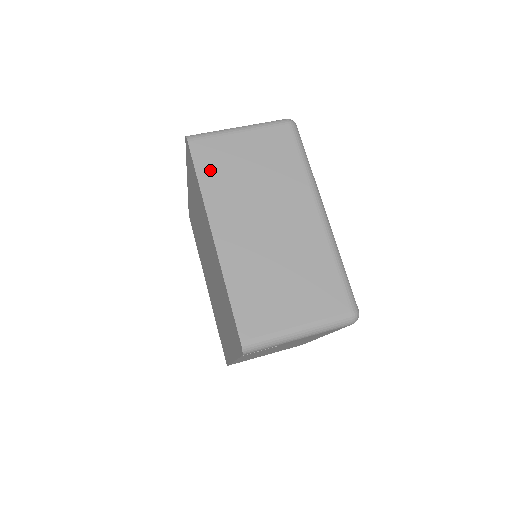
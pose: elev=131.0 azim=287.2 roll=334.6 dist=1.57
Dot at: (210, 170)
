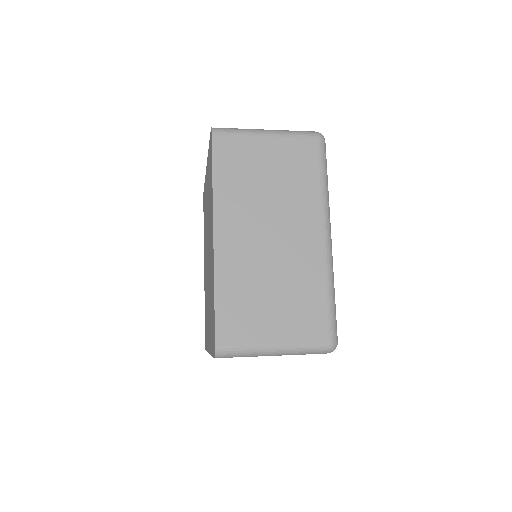
Dot at: (227, 169)
